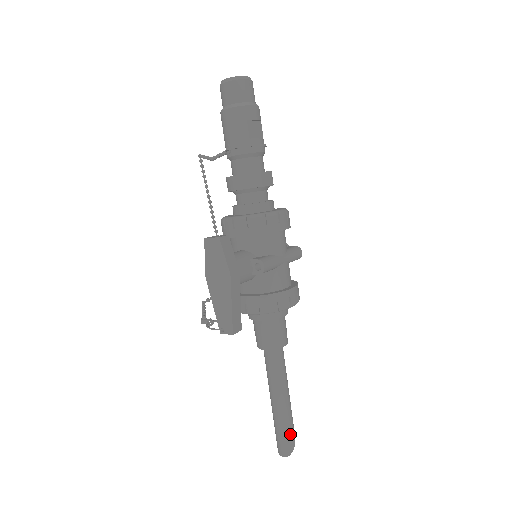
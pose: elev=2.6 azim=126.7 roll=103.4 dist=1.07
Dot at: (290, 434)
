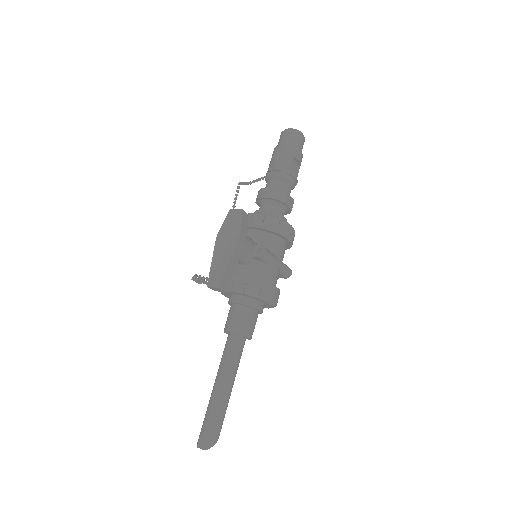
Dot at: (217, 427)
